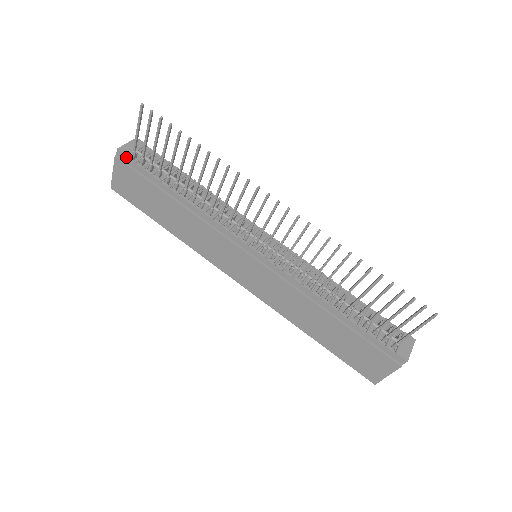
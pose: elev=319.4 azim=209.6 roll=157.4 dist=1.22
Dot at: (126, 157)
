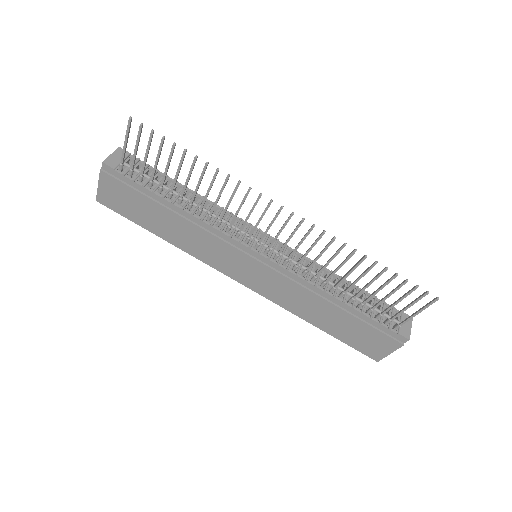
Dot at: (113, 170)
